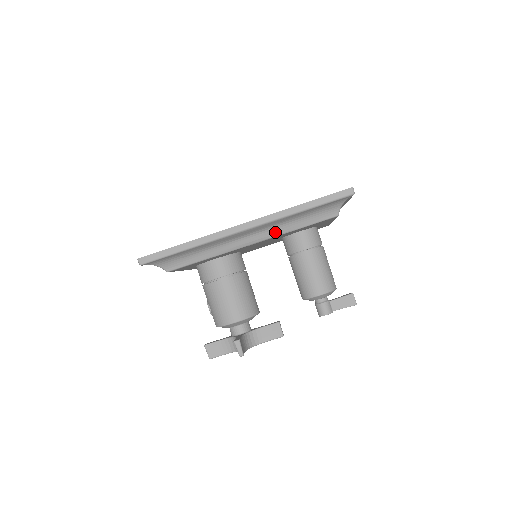
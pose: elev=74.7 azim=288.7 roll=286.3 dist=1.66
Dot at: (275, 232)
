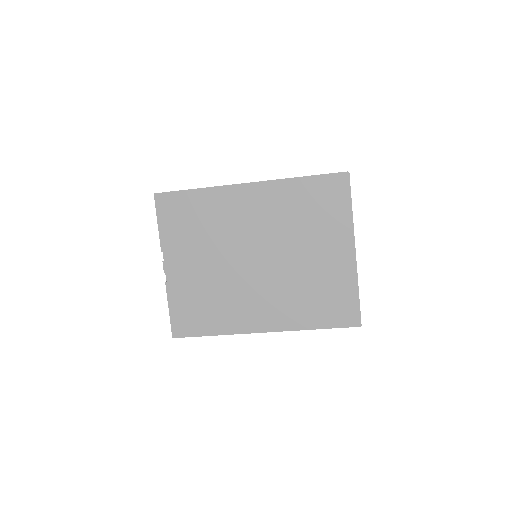
Dot at: occluded
